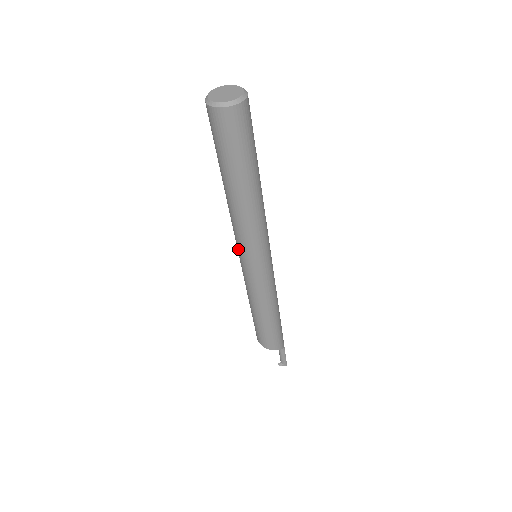
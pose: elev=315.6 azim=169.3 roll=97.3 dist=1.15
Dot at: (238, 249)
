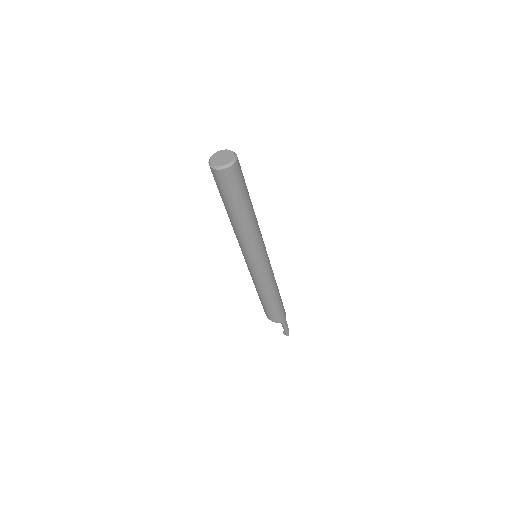
Dot at: occluded
